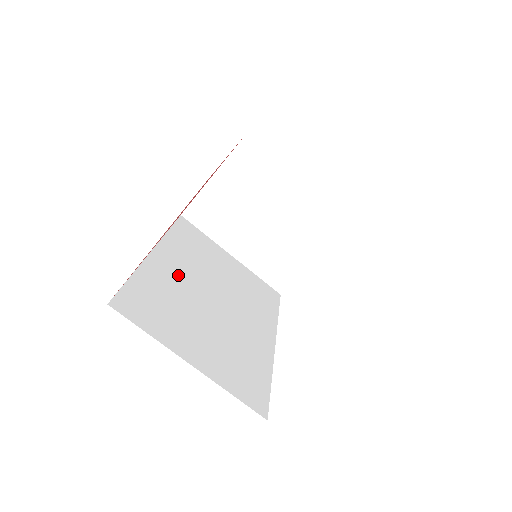
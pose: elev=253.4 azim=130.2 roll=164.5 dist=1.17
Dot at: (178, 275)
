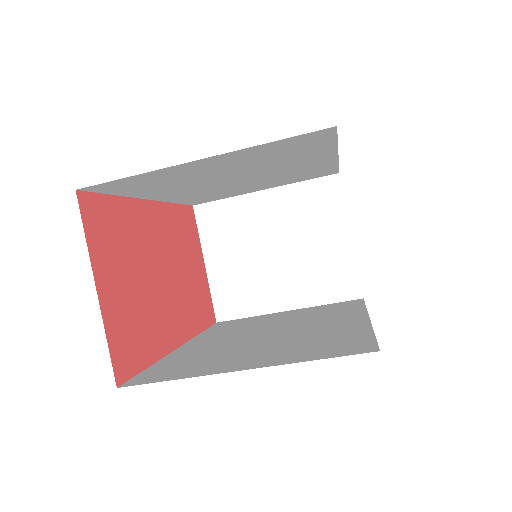
Dot at: (216, 343)
